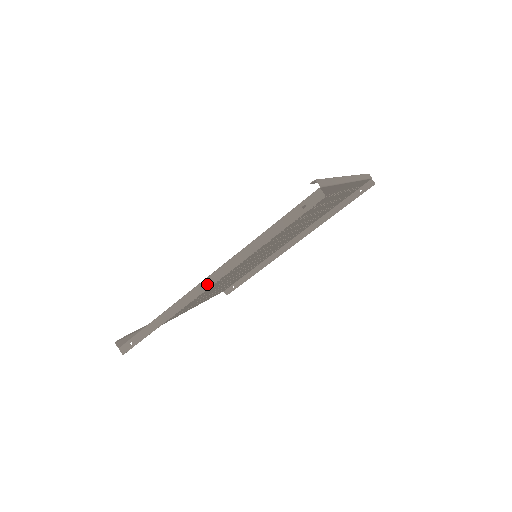
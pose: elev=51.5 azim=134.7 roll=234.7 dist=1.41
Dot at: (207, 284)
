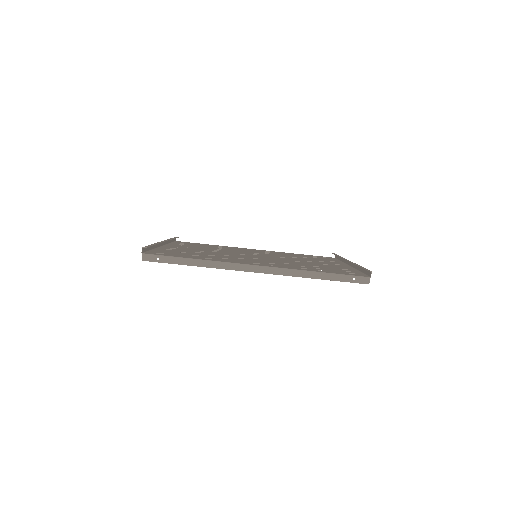
Dot at: (257, 269)
